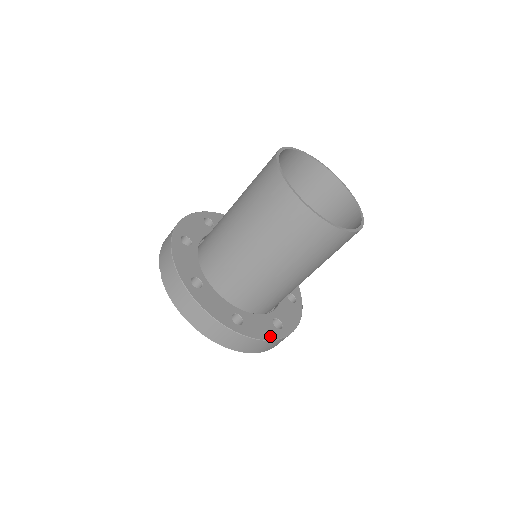
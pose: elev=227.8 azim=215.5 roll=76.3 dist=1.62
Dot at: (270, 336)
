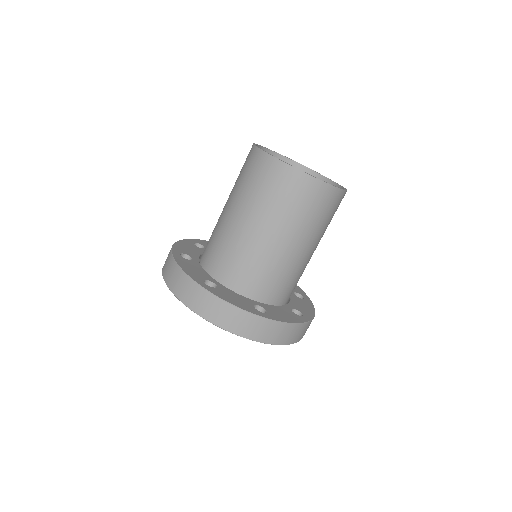
Dot at: (242, 307)
